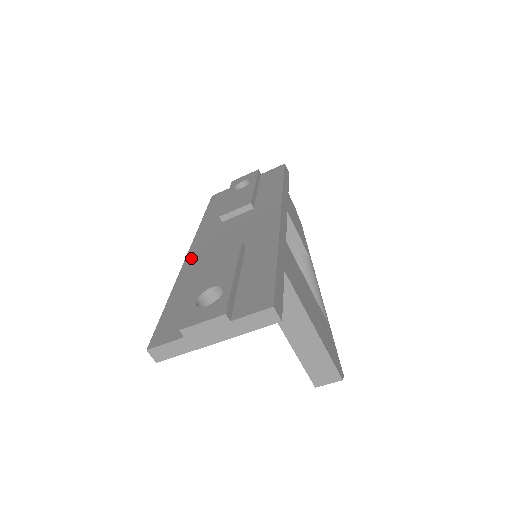
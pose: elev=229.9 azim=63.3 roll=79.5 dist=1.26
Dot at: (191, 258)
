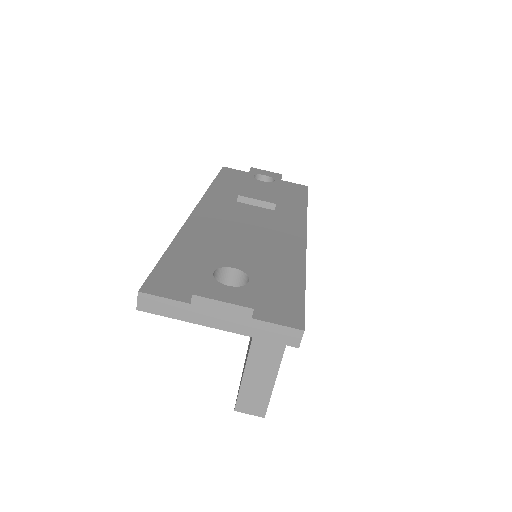
Dot at: (199, 218)
